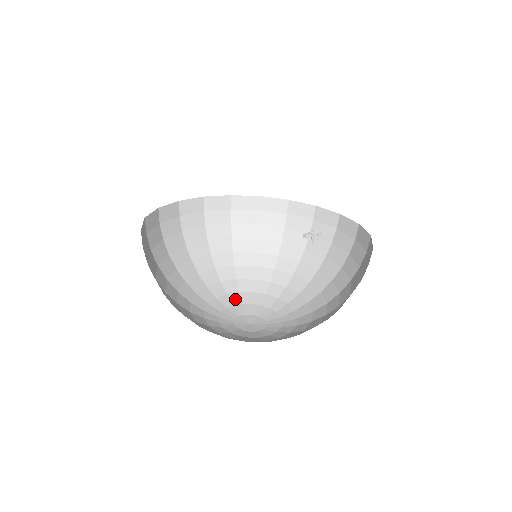
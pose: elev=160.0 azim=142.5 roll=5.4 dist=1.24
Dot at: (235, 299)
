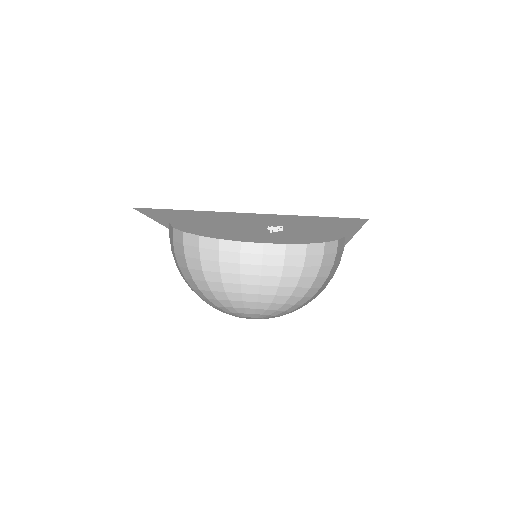
Dot at: (268, 312)
